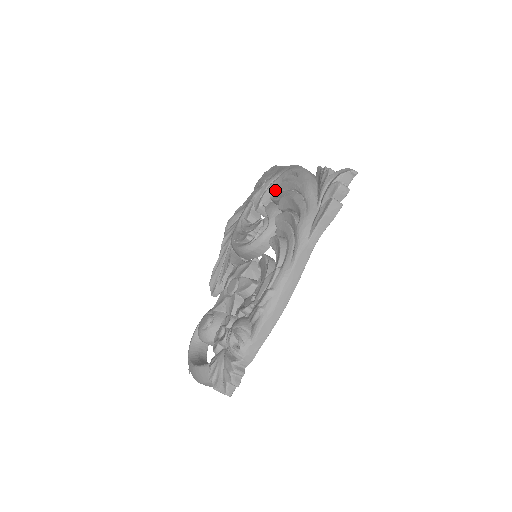
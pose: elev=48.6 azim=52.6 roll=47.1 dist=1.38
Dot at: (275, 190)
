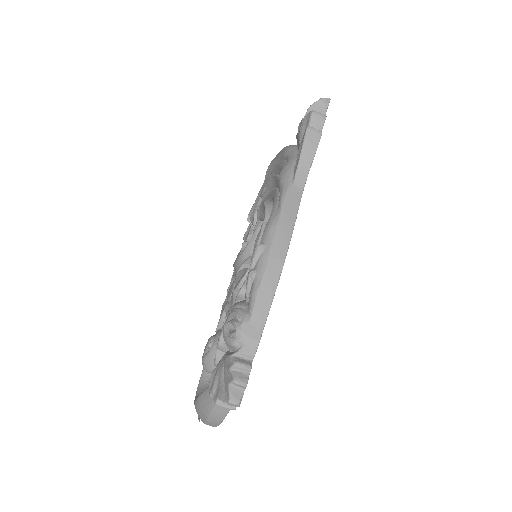
Dot at: occluded
